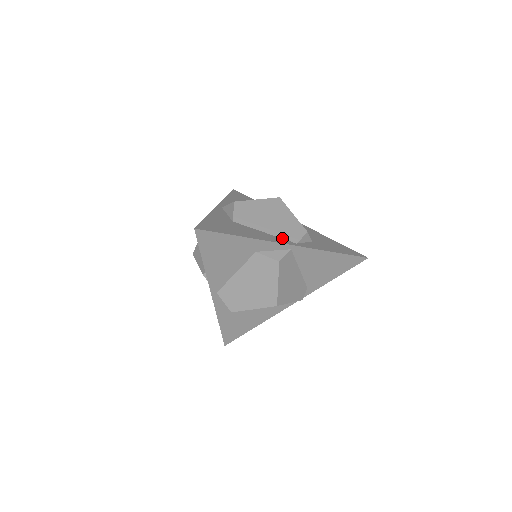
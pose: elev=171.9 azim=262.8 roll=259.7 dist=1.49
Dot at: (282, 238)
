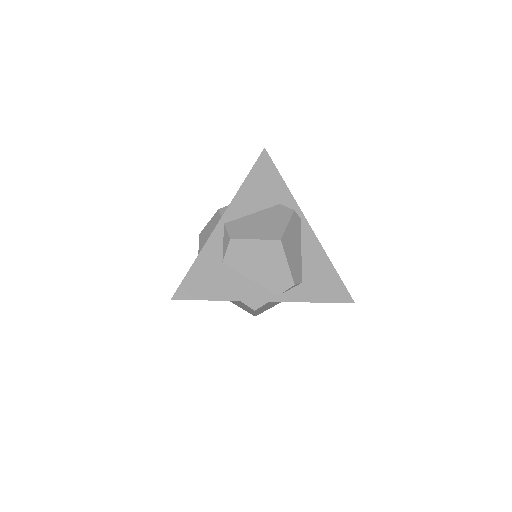
Dot at: (266, 288)
